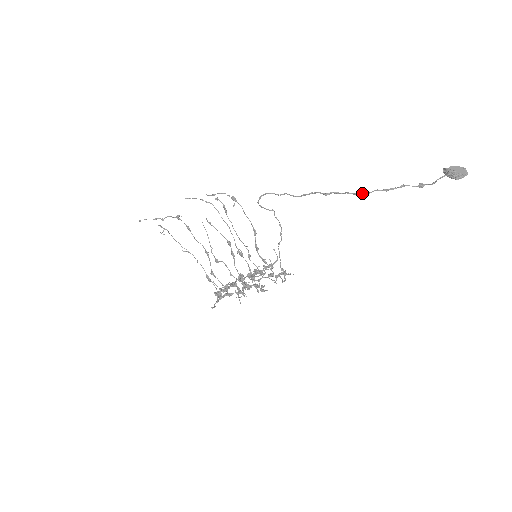
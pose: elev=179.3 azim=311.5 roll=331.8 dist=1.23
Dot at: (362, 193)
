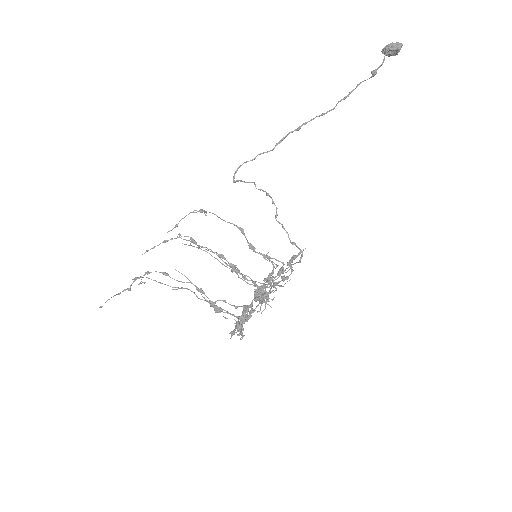
Dot at: (329, 110)
